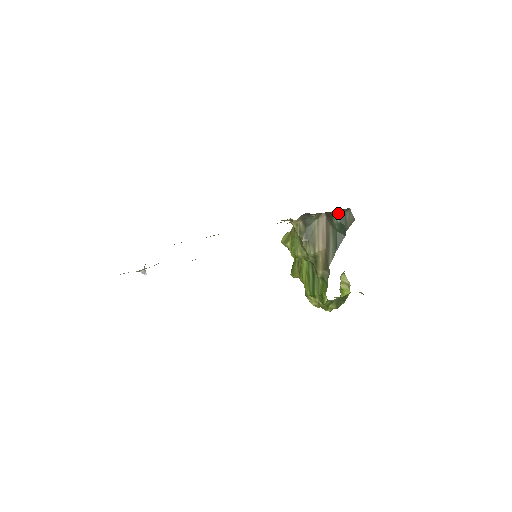
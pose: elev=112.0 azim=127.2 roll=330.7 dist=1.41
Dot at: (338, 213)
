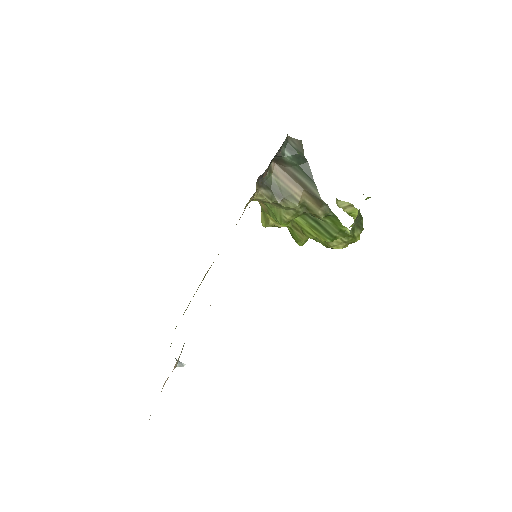
Dot at: (283, 150)
